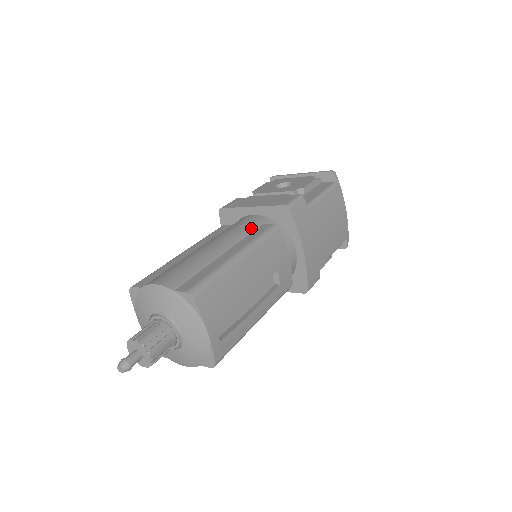
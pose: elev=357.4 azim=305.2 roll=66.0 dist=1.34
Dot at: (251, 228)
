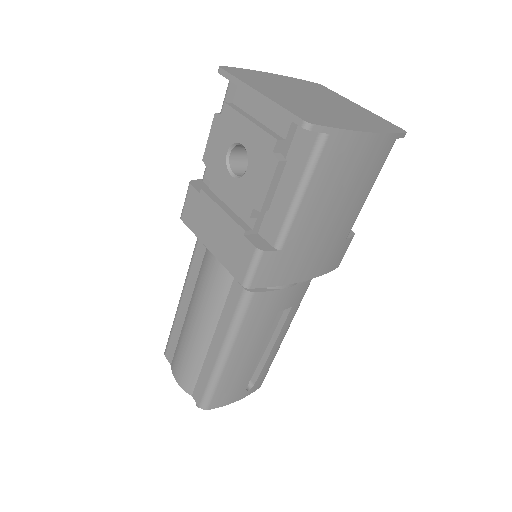
Dot at: (223, 291)
